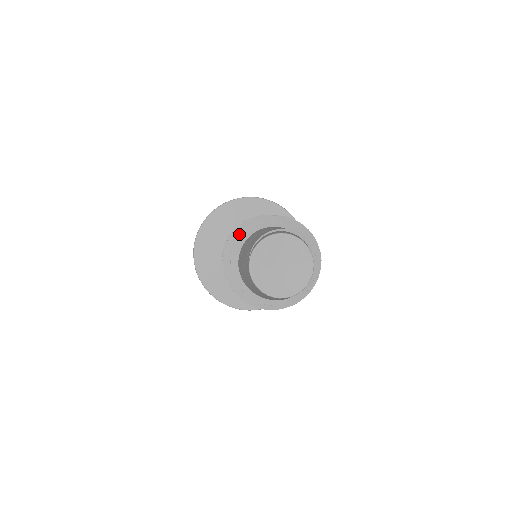
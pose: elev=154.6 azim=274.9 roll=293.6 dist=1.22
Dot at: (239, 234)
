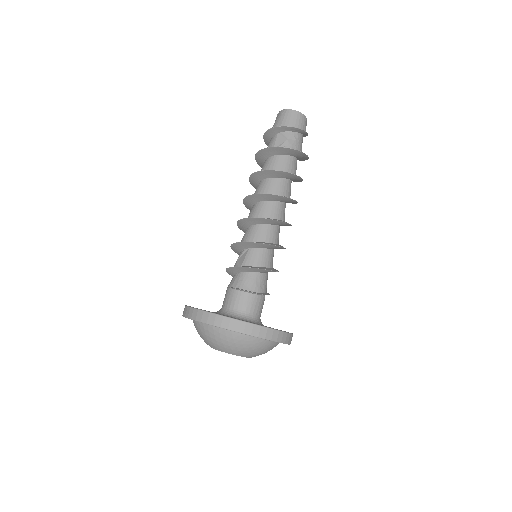
Dot at: (265, 132)
